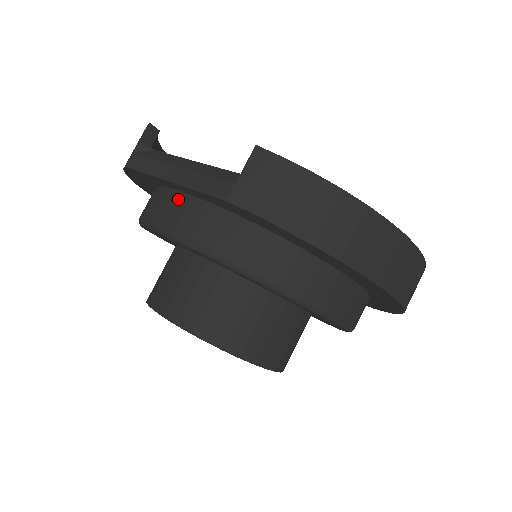
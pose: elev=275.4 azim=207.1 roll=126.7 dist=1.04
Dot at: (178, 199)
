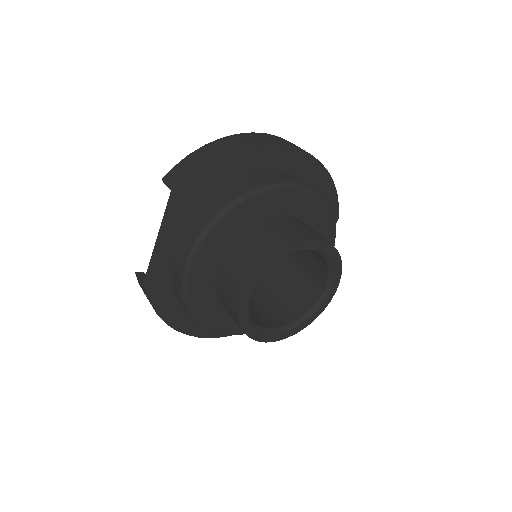
Dot at: (175, 253)
